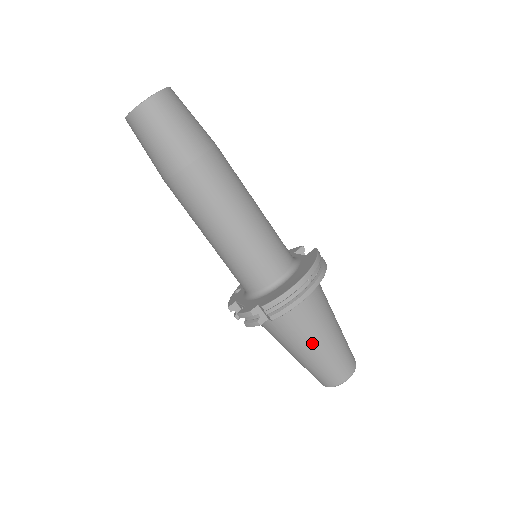
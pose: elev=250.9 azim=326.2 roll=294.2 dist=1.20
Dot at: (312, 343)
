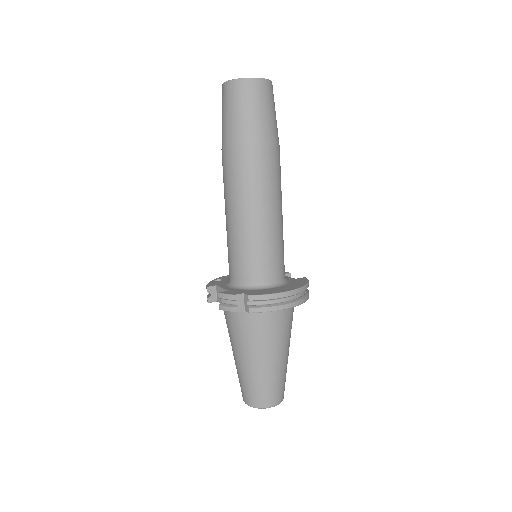
Dot at: (265, 355)
